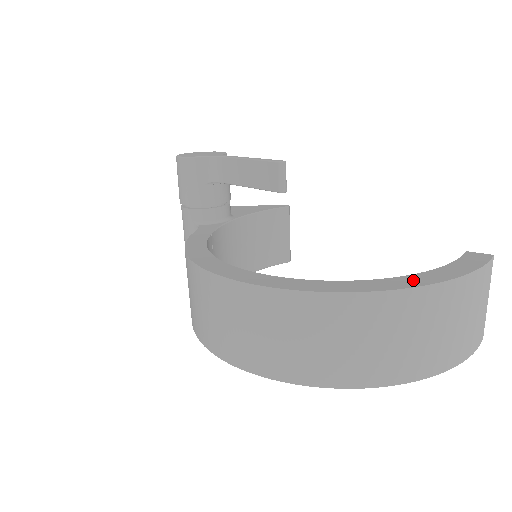
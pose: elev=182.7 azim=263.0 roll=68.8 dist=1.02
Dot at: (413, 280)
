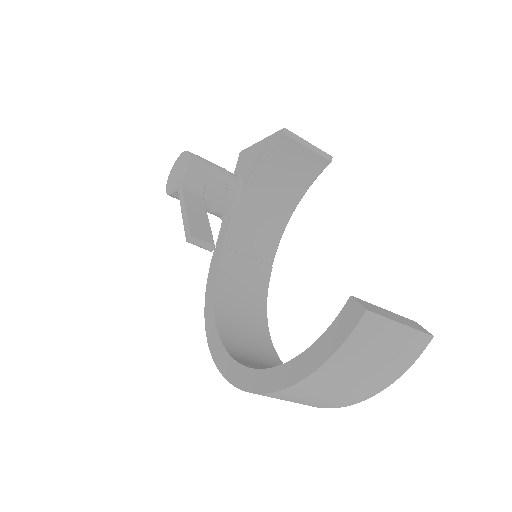
Dot at: (284, 375)
